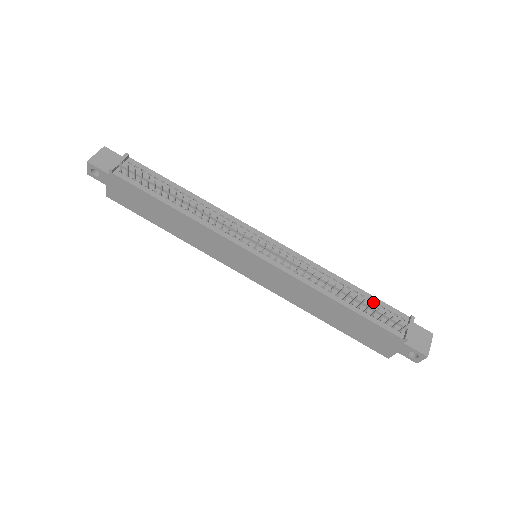
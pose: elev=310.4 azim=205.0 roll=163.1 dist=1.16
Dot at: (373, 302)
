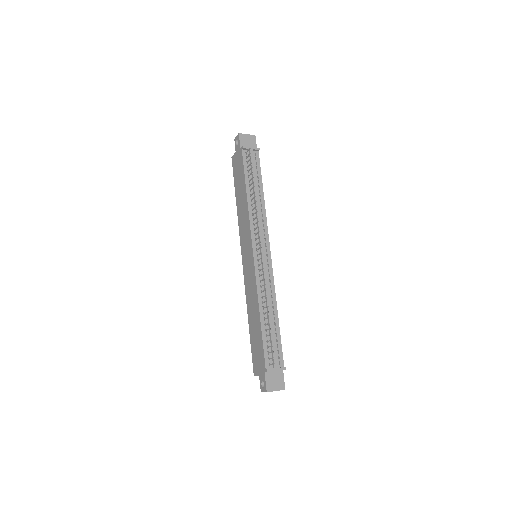
Dot at: (276, 338)
